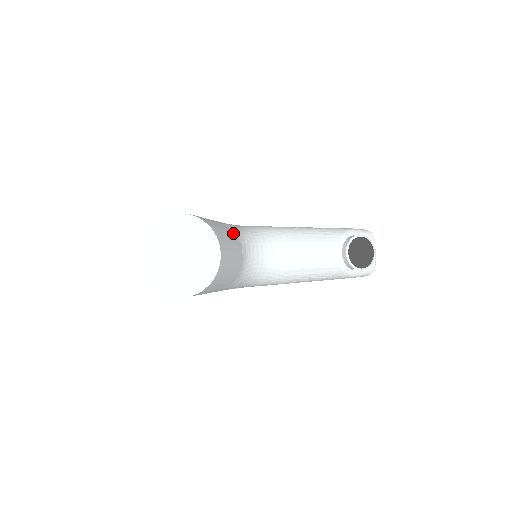
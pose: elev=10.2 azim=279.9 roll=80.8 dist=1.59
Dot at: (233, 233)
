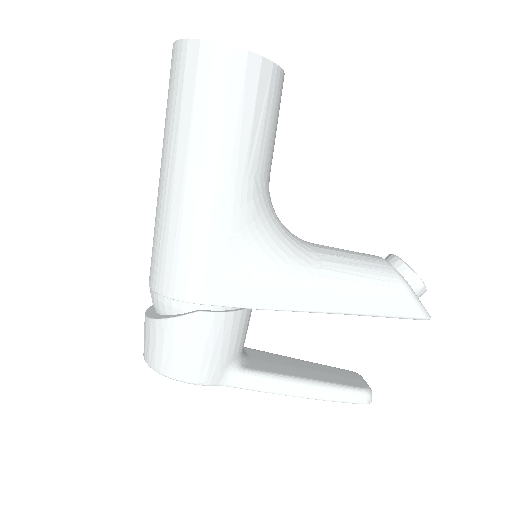
Dot at: occluded
